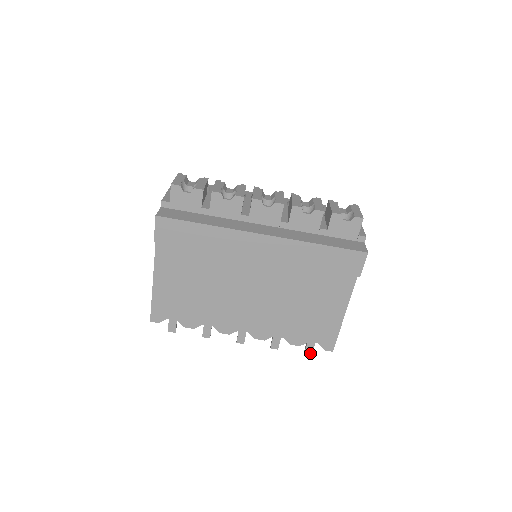
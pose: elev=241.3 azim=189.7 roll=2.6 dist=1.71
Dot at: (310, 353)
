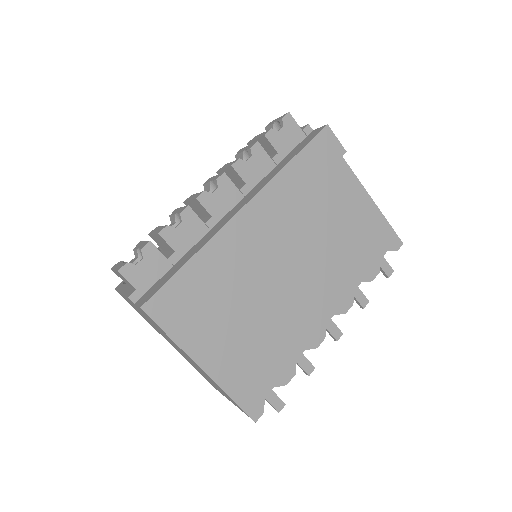
Dot at: (391, 271)
